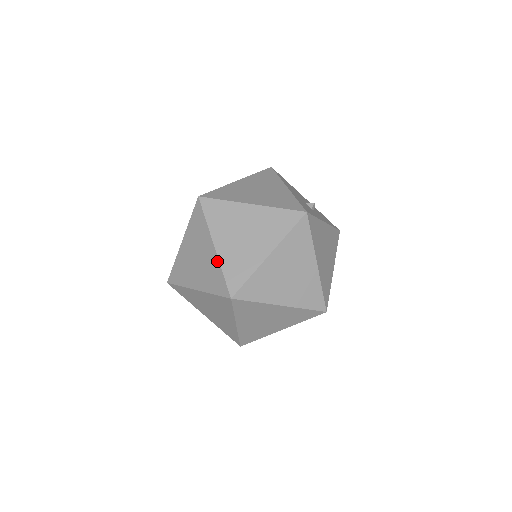
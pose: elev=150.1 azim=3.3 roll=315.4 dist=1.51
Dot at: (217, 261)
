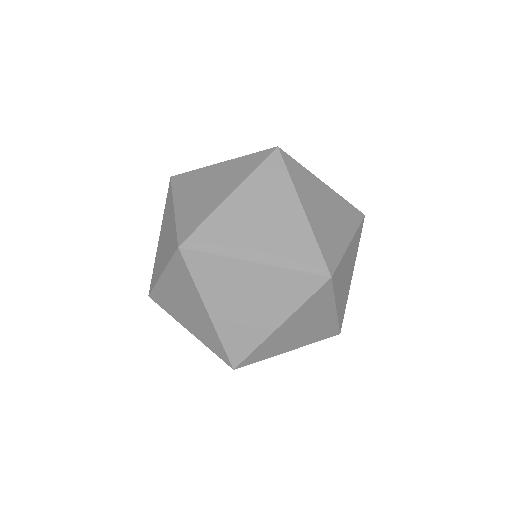
Dot at: (276, 270)
